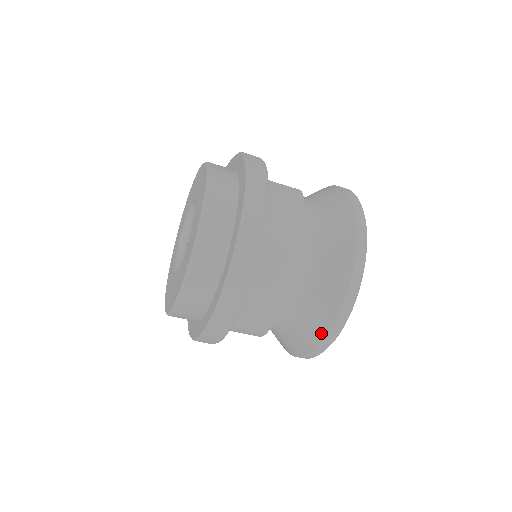
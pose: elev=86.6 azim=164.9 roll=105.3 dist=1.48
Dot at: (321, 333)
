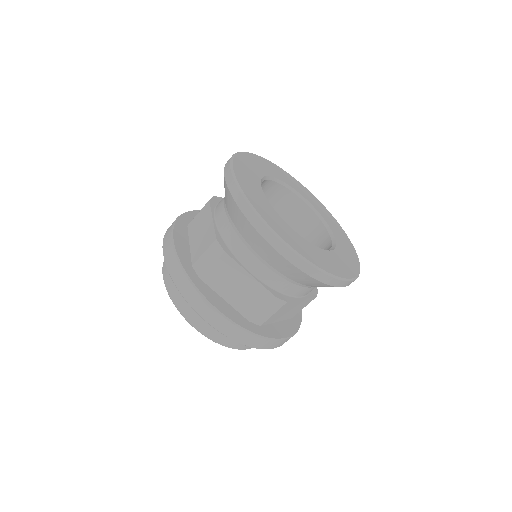
Dot at: (279, 257)
